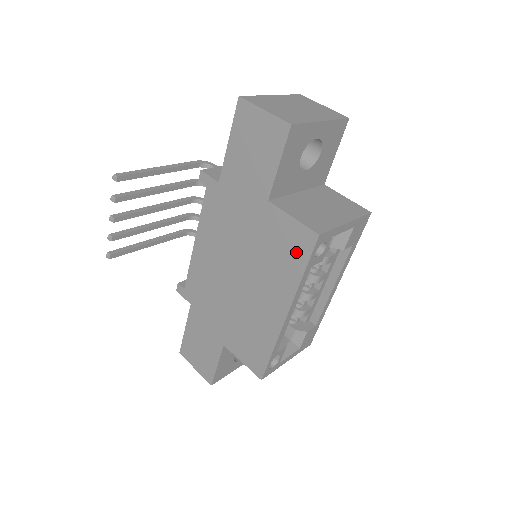
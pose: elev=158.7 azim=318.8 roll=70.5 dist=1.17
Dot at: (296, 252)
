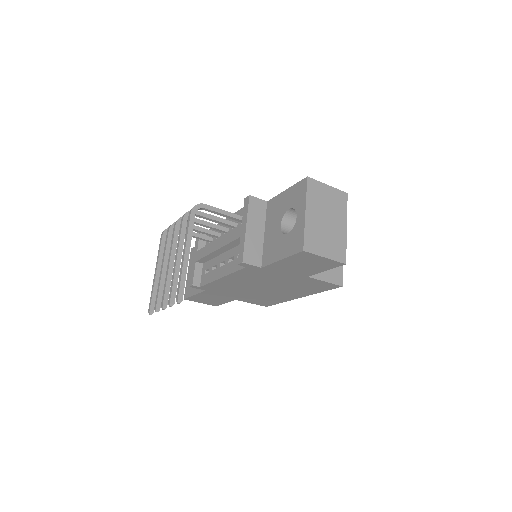
Dot at: (321, 288)
